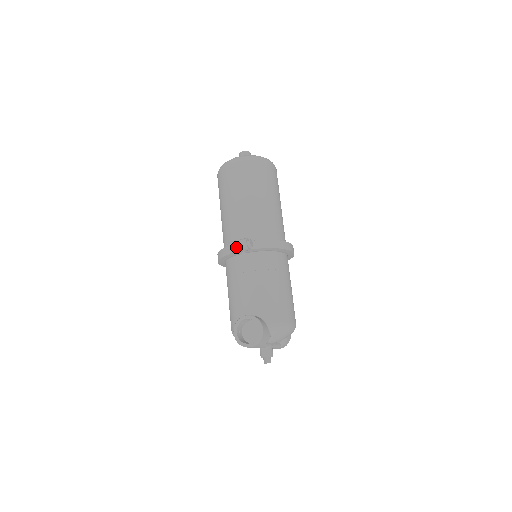
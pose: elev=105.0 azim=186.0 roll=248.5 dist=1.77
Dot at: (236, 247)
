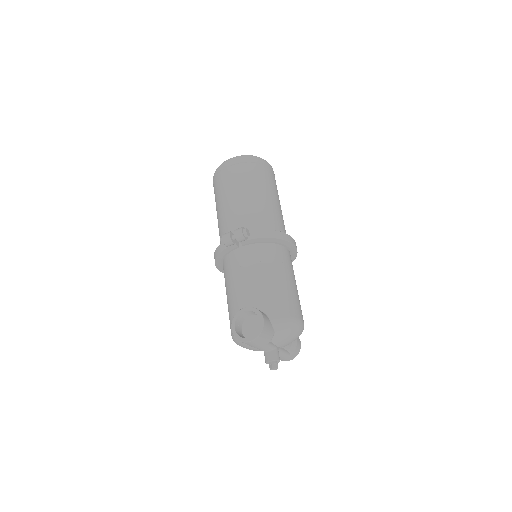
Dot at: (231, 238)
